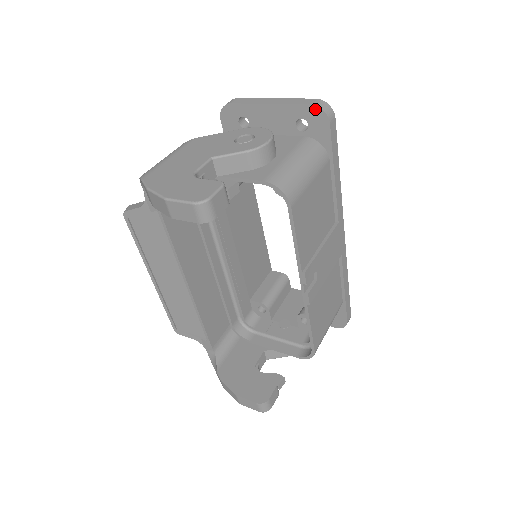
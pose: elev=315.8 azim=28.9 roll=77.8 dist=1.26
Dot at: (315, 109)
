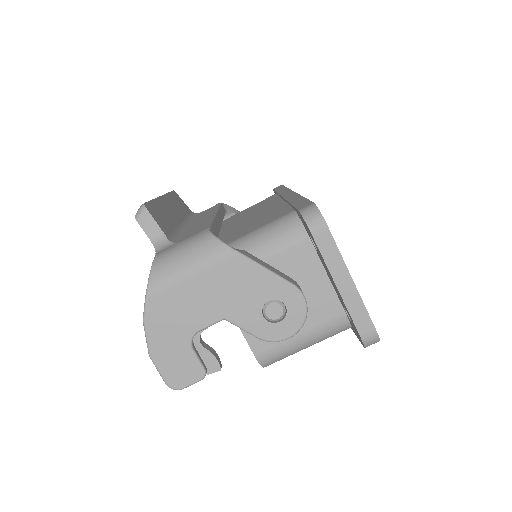
Dot at: (361, 339)
